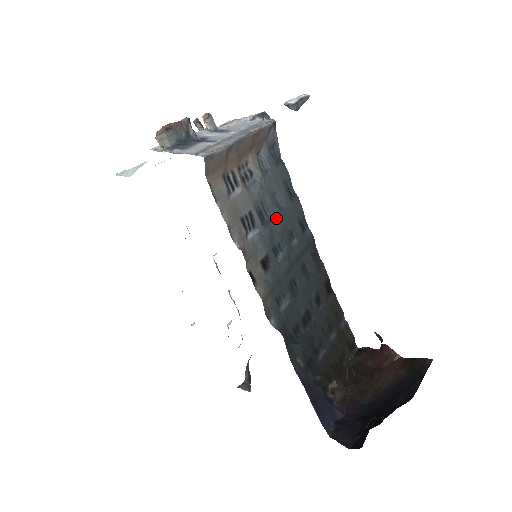
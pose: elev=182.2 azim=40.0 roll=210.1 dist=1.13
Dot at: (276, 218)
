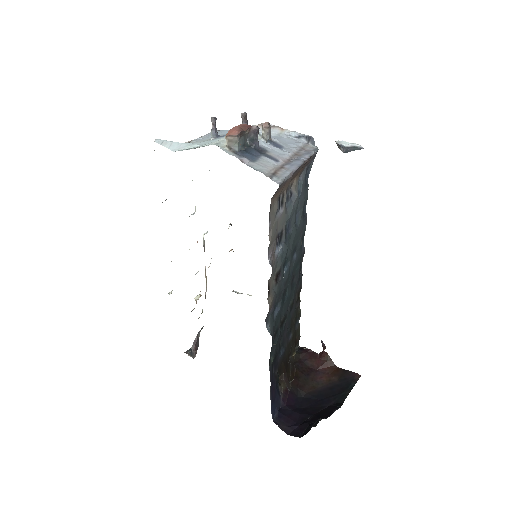
Dot at: (292, 235)
